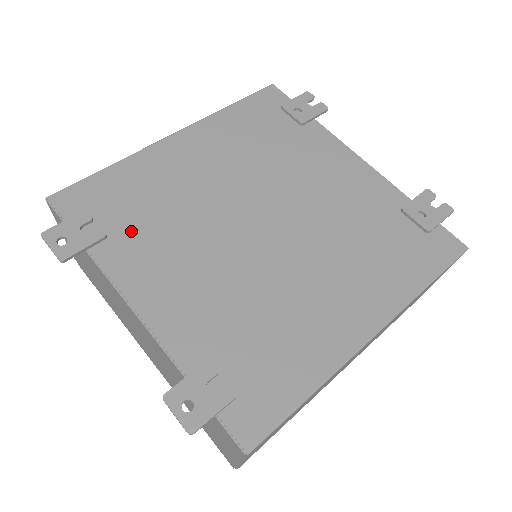
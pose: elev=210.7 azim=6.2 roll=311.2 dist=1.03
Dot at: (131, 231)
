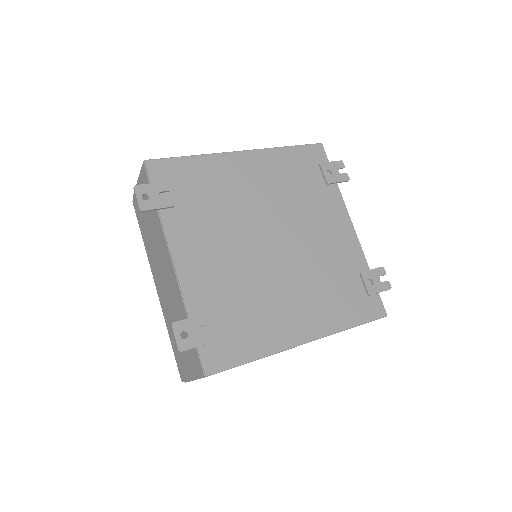
Dot at: (190, 210)
